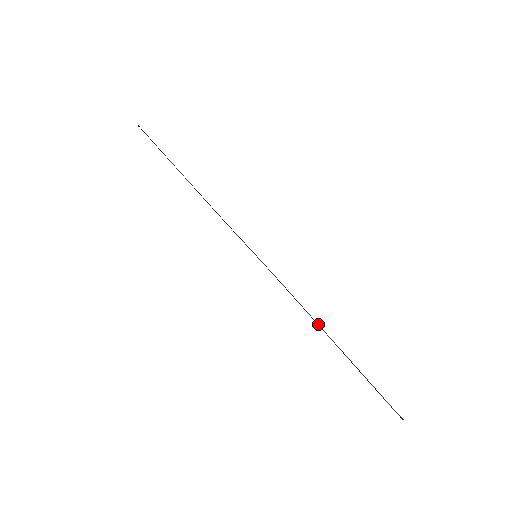
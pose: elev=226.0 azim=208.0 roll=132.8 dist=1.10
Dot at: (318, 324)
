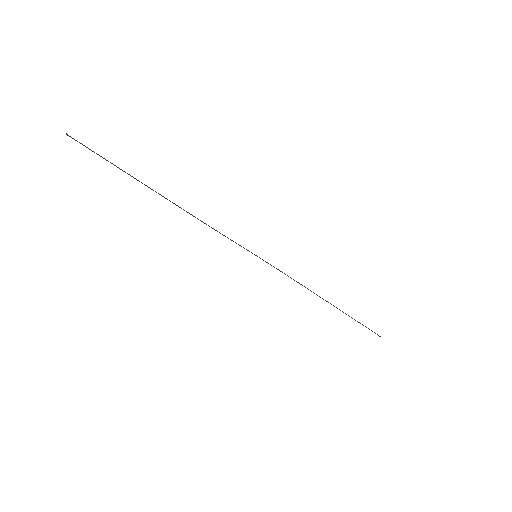
Dot at: occluded
